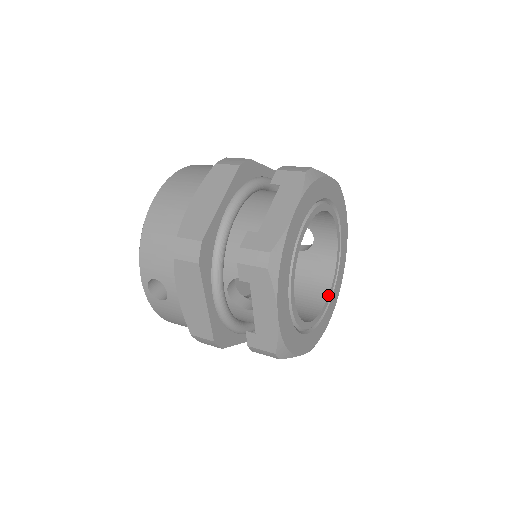
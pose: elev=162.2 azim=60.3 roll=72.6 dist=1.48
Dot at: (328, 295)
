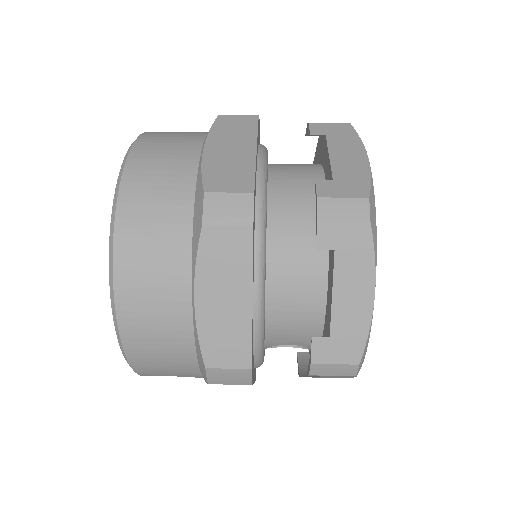
Dot at: occluded
